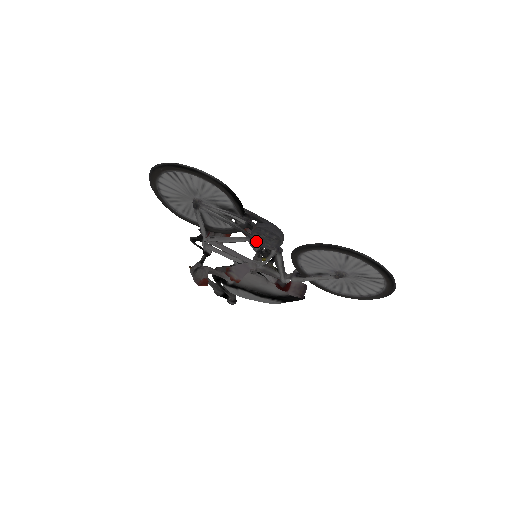
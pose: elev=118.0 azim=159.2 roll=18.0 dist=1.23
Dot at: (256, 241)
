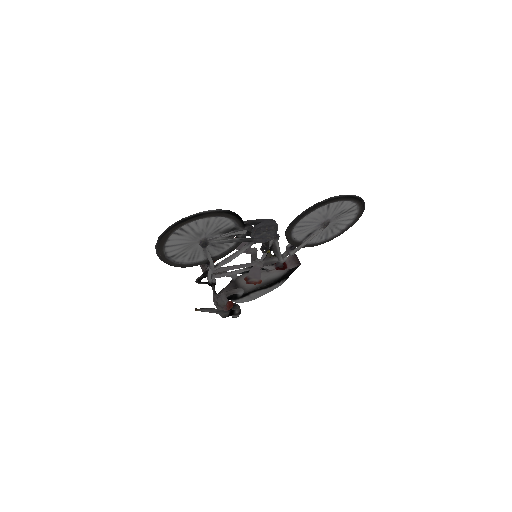
Dot at: (260, 241)
